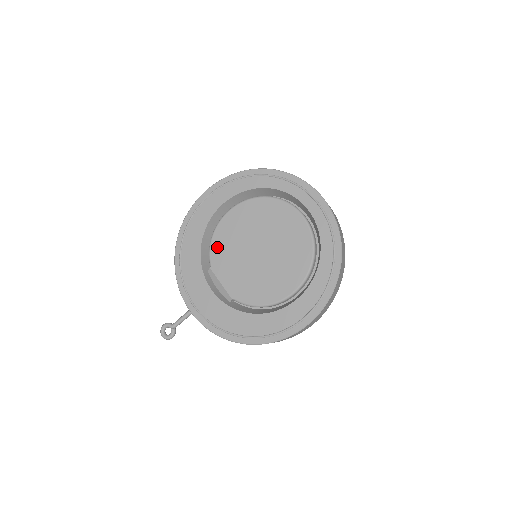
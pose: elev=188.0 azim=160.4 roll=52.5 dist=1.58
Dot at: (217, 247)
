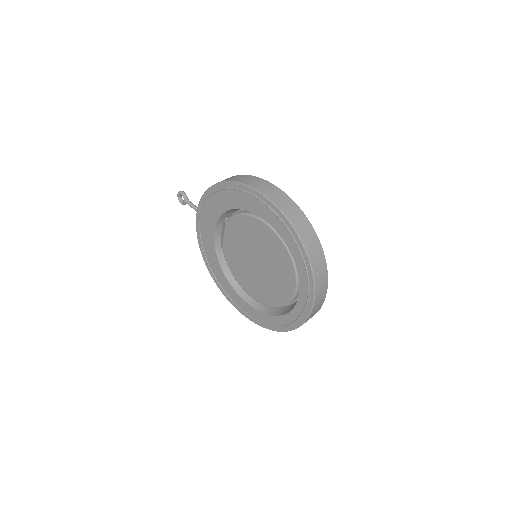
Dot at: (239, 223)
